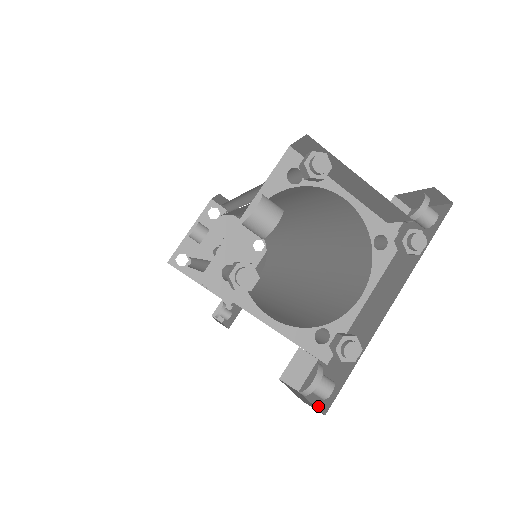
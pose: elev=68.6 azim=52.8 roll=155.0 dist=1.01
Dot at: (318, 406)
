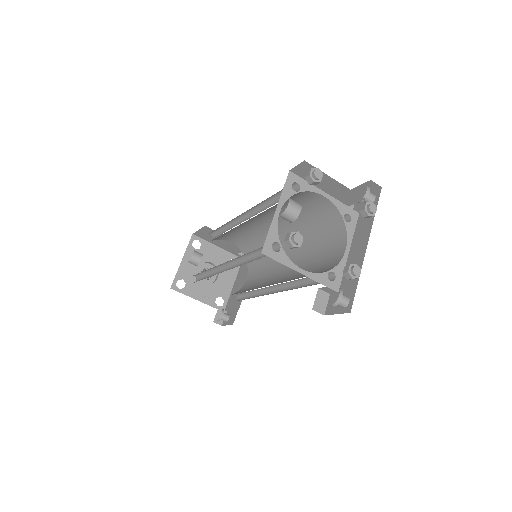
Dot at: (343, 312)
